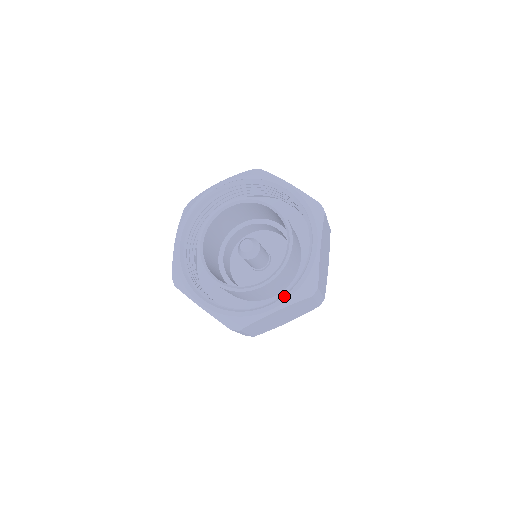
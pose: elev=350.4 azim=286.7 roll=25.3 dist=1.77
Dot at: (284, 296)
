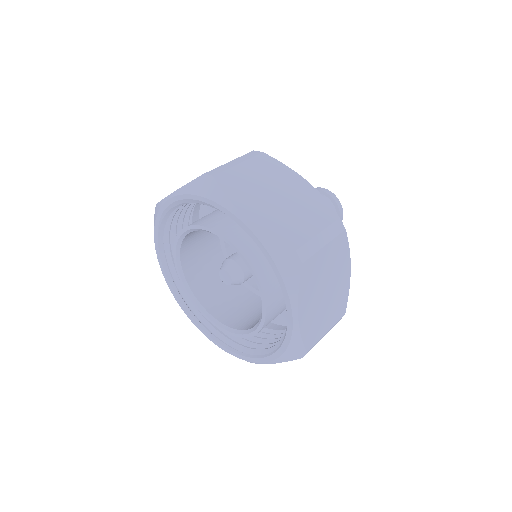
Dot at: (268, 356)
